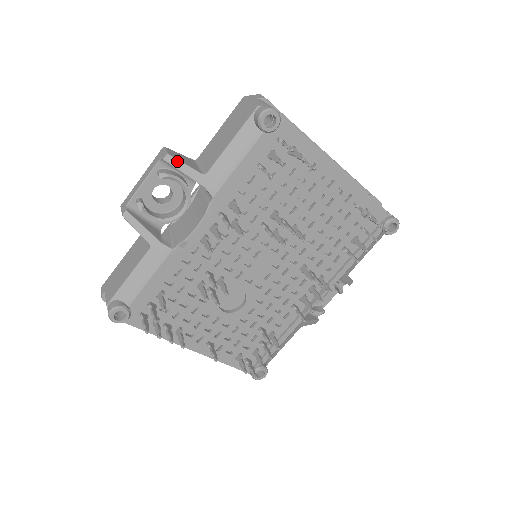
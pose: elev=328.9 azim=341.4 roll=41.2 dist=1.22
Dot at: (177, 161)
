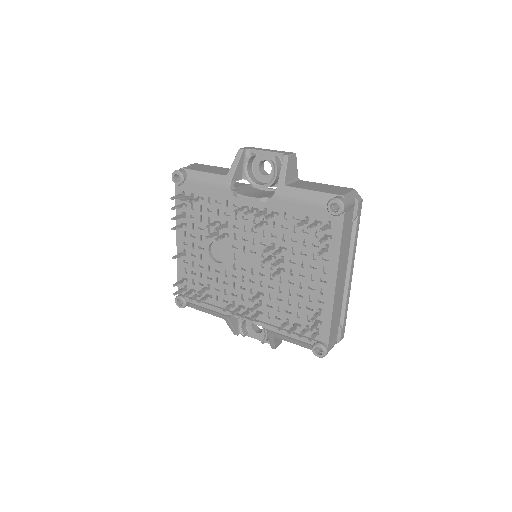
Dot at: (286, 164)
